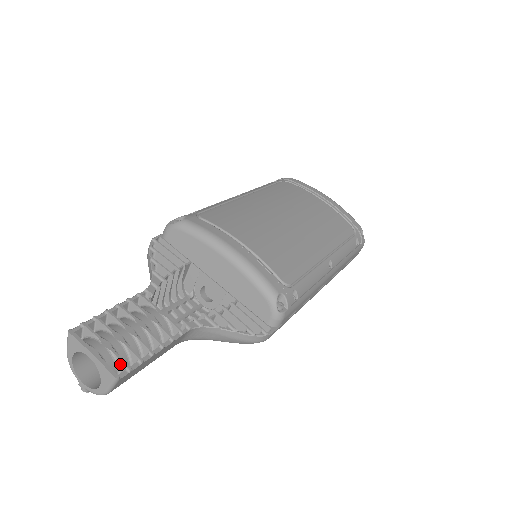
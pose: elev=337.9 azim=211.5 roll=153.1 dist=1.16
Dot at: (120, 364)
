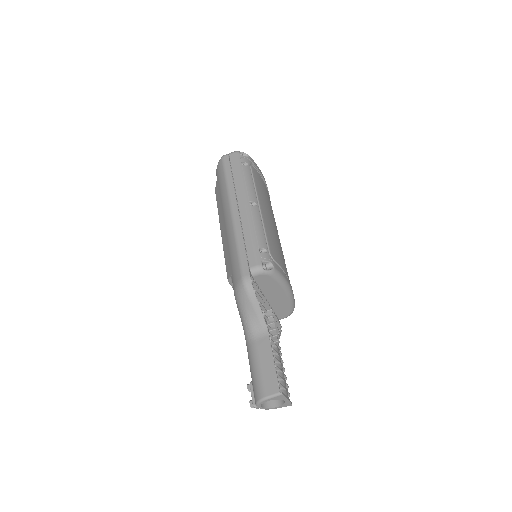
Dot at: occluded
